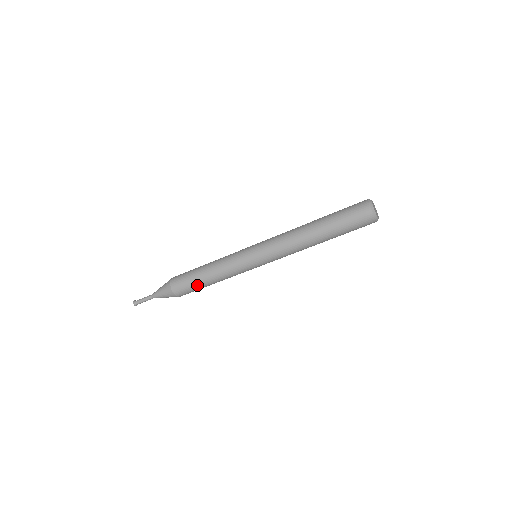
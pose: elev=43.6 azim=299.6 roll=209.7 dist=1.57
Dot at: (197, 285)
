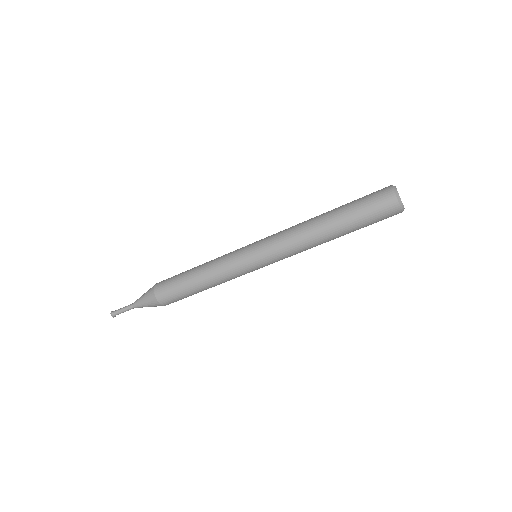
Dot at: (185, 290)
